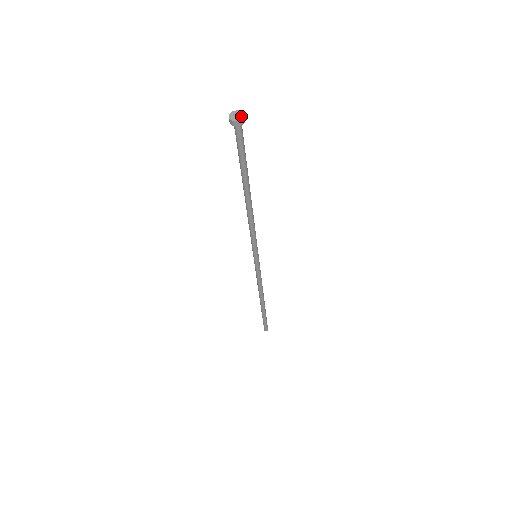
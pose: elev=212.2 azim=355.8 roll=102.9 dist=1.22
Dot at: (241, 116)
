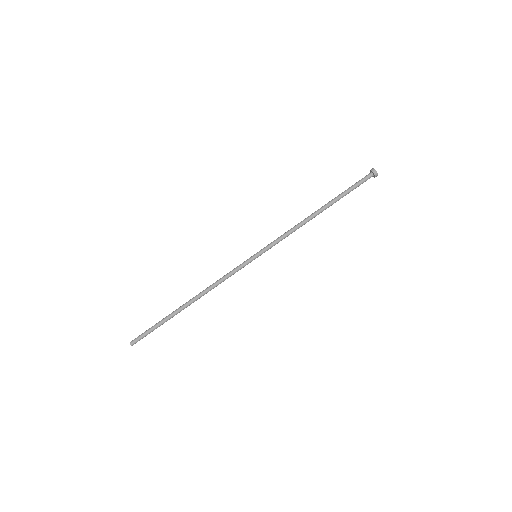
Dot at: (377, 173)
